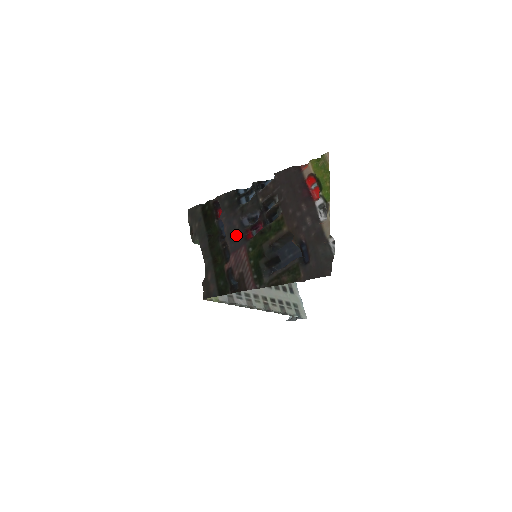
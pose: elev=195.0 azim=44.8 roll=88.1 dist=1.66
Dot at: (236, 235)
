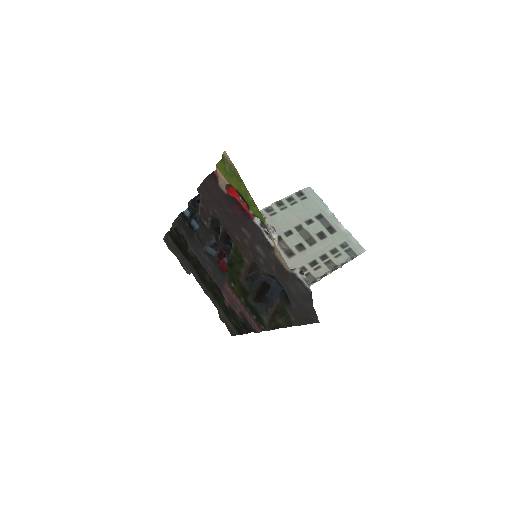
Dot at: (212, 269)
